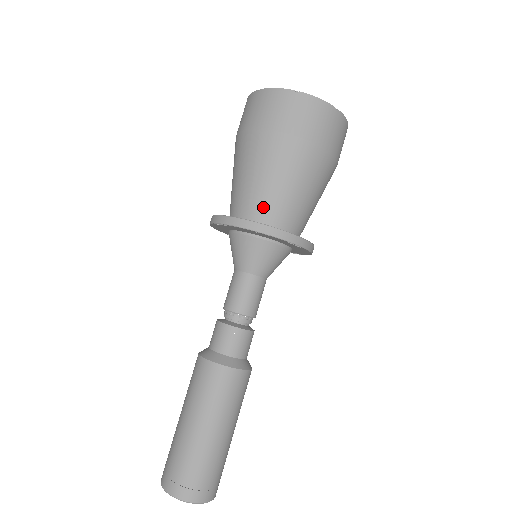
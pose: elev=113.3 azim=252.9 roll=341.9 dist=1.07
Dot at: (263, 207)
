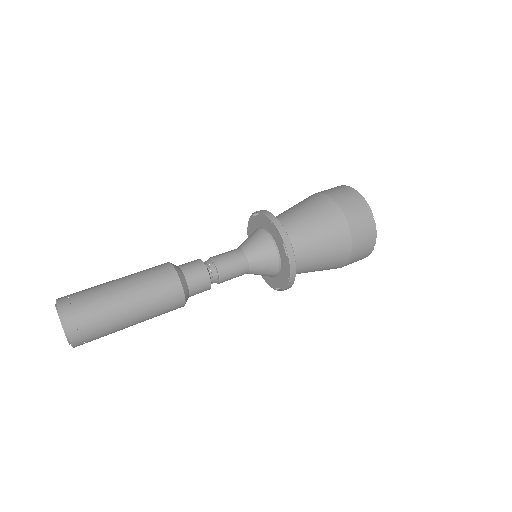
Dot at: (287, 222)
